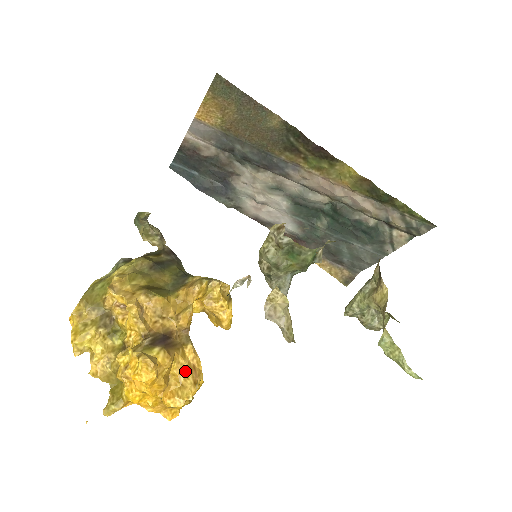
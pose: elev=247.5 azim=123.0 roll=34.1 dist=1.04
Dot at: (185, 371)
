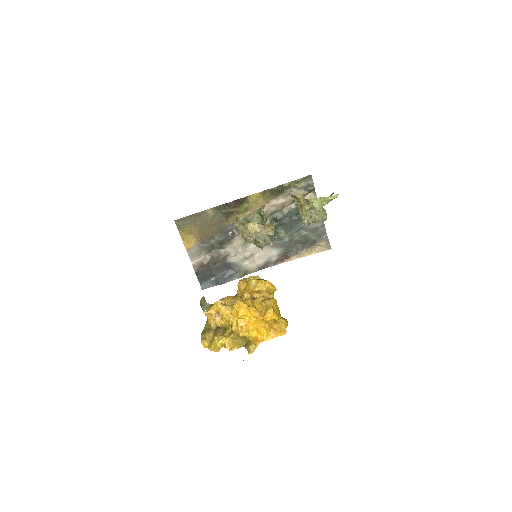
Dot at: (262, 302)
